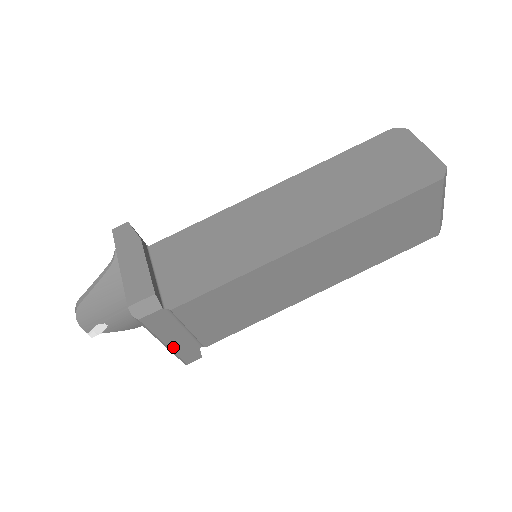
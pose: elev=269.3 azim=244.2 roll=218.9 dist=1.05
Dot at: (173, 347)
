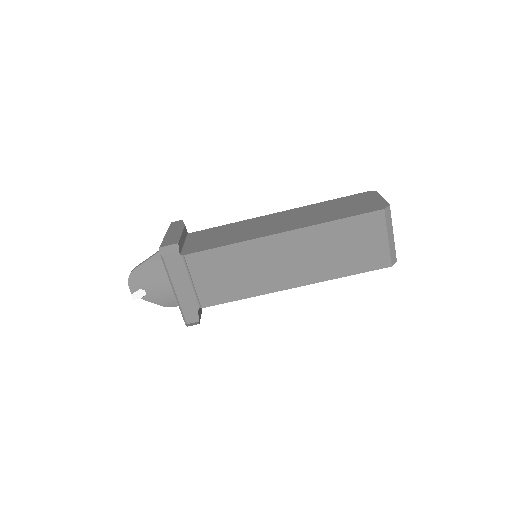
Dot at: (180, 298)
